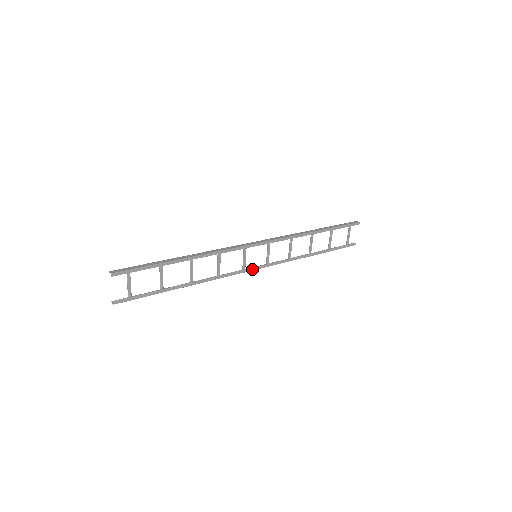
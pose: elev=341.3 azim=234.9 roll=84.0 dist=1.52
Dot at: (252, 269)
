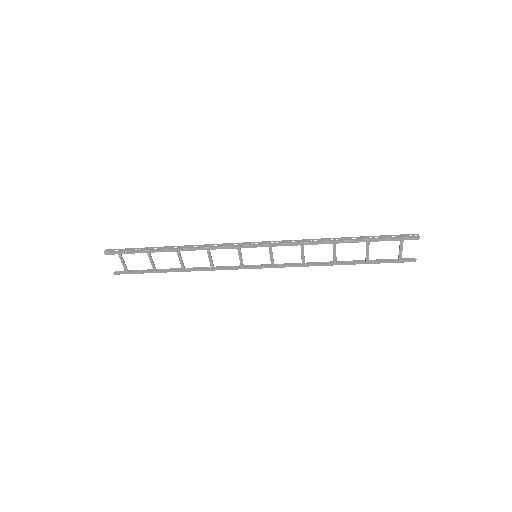
Dot at: (253, 267)
